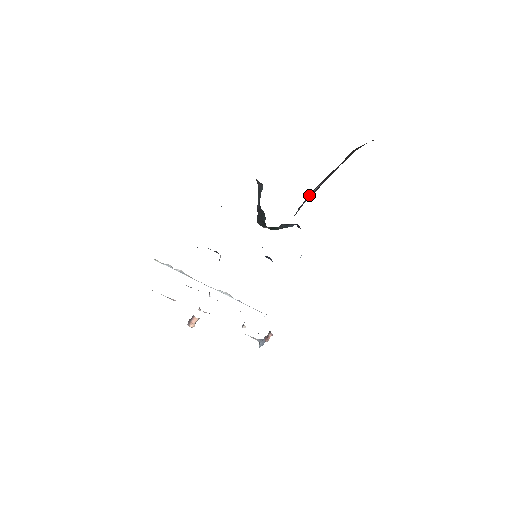
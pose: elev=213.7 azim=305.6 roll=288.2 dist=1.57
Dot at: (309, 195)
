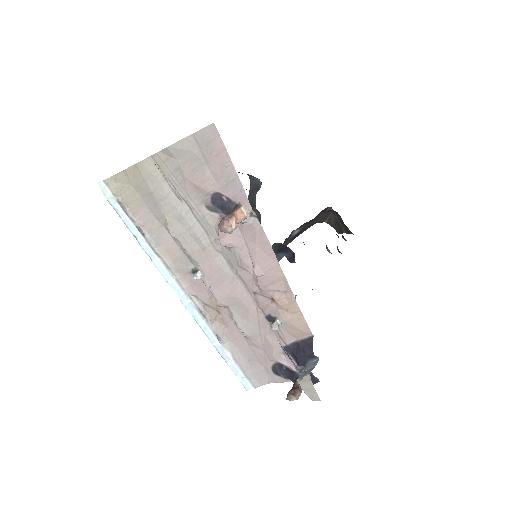
Dot at: (290, 235)
